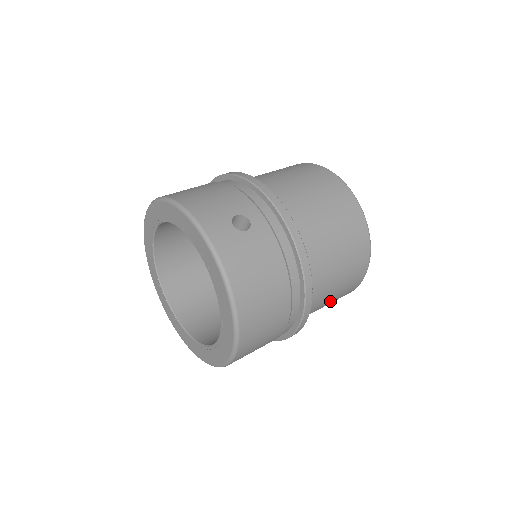
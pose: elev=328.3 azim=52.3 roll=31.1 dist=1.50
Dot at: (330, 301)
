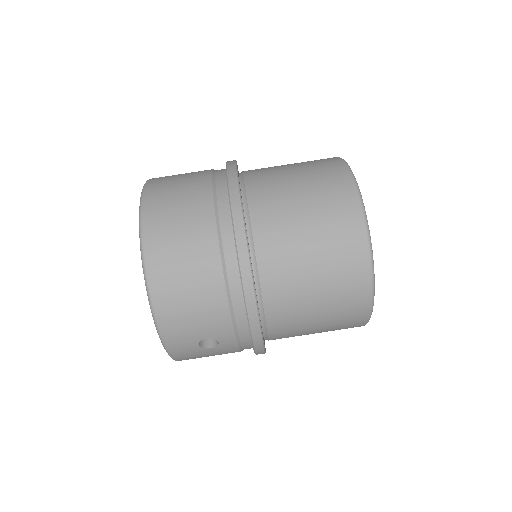
Dot at: occluded
